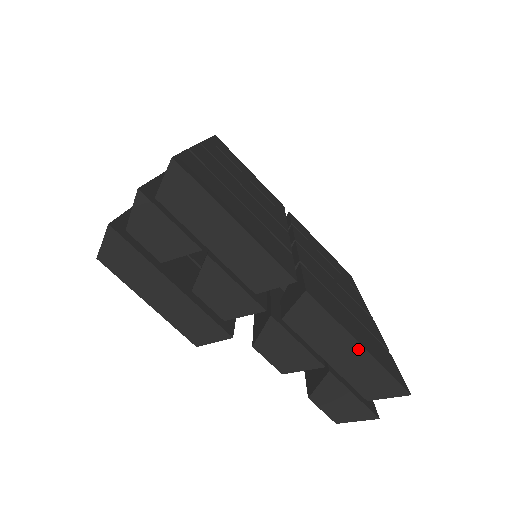
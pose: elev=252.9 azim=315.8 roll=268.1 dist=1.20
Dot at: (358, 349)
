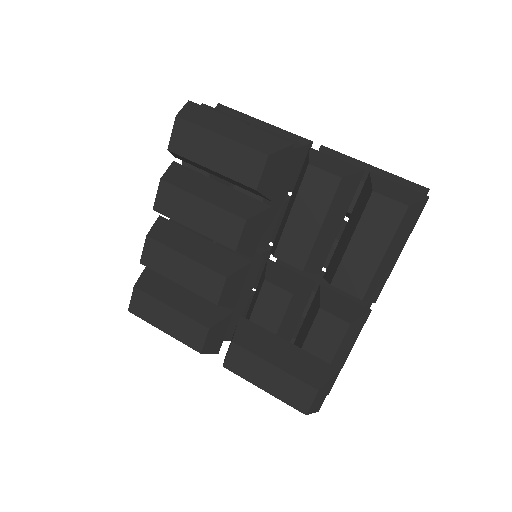
Dot at: (374, 169)
